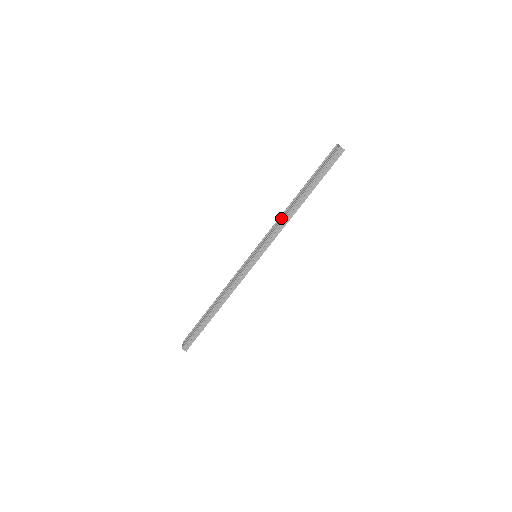
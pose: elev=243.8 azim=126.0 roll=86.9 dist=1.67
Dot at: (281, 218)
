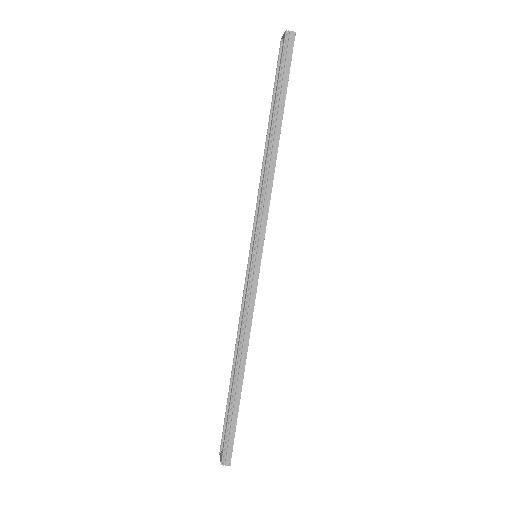
Dot at: (262, 182)
